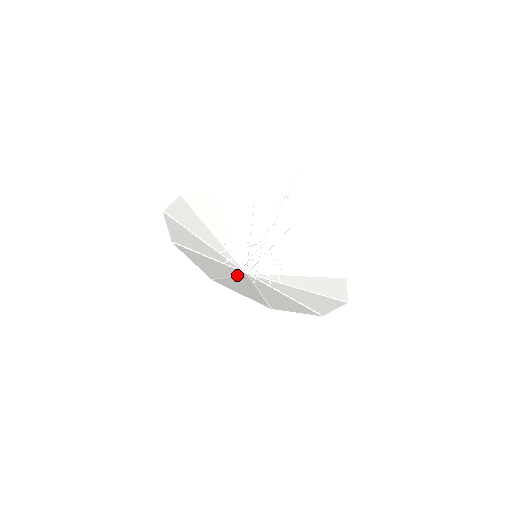
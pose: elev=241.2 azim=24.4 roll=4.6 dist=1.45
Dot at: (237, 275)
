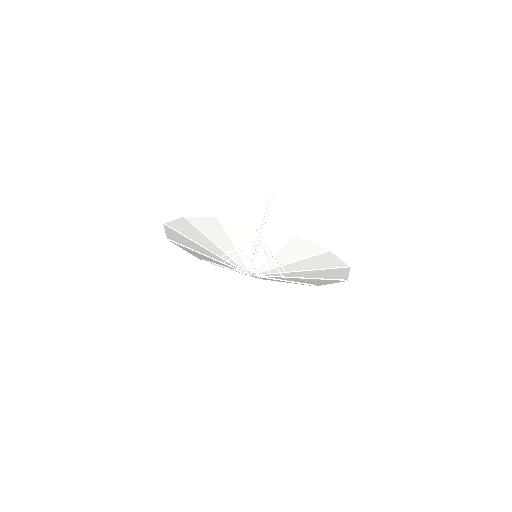
Dot at: (237, 271)
